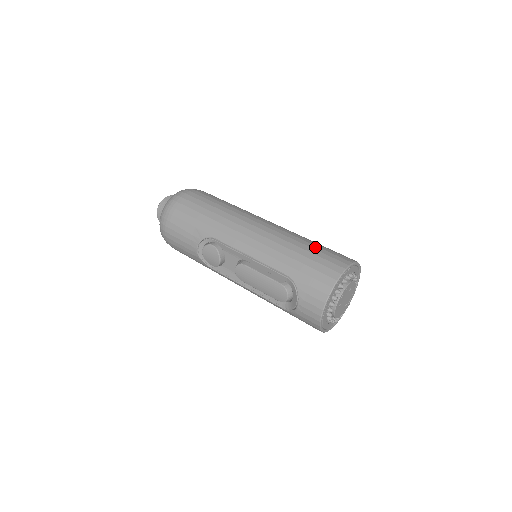
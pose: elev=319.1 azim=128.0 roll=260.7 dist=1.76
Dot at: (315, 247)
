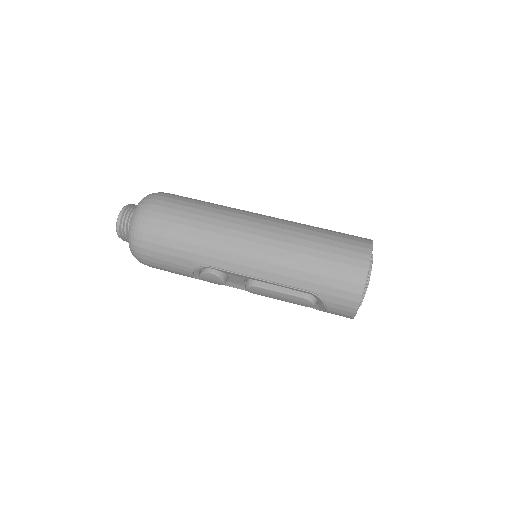
Dot at: (326, 248)
